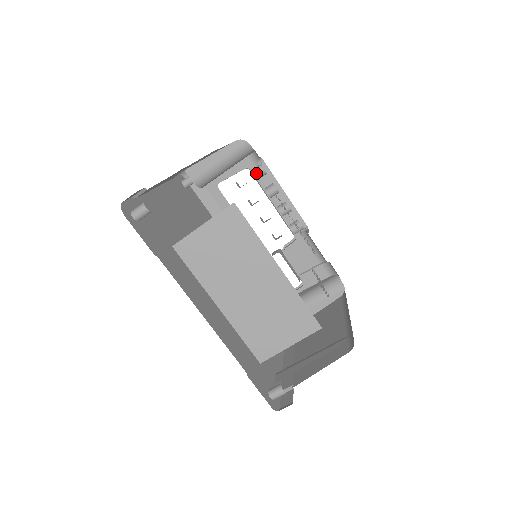
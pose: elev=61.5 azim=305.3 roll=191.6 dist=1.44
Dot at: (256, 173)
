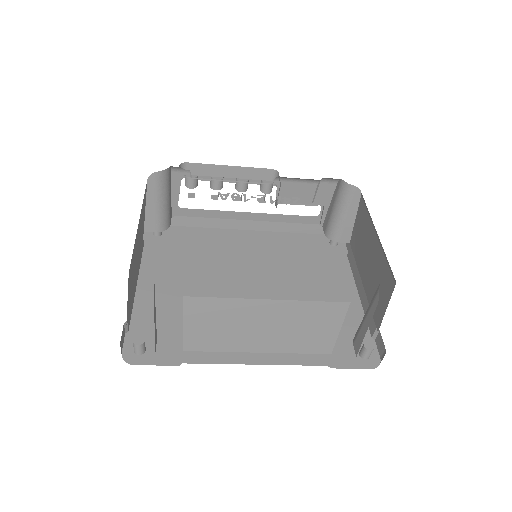
Dot at: (190, 186)
